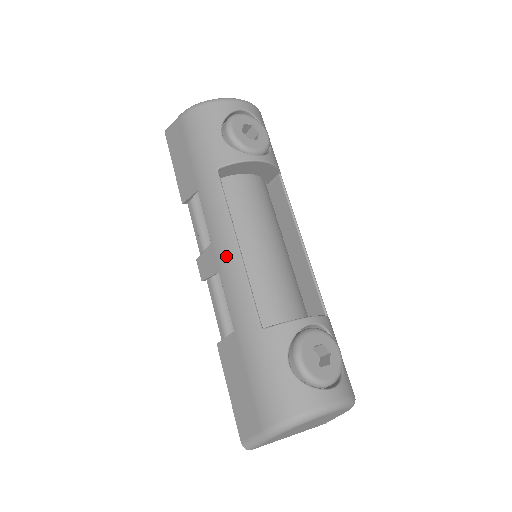
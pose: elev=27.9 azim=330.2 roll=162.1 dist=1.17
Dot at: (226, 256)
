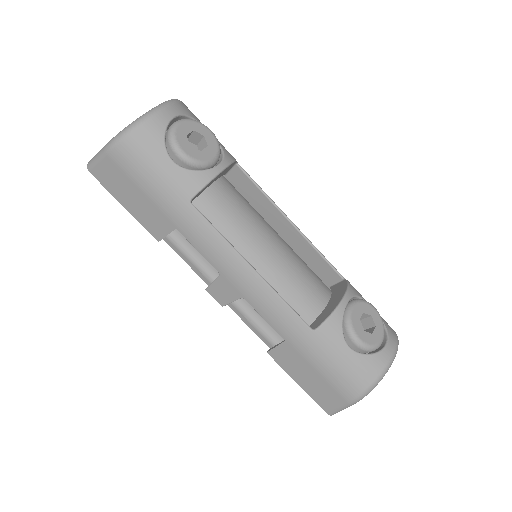
Dot at: (246, 283)
